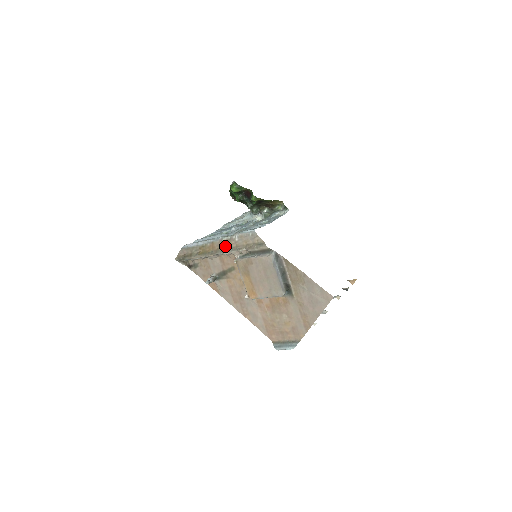
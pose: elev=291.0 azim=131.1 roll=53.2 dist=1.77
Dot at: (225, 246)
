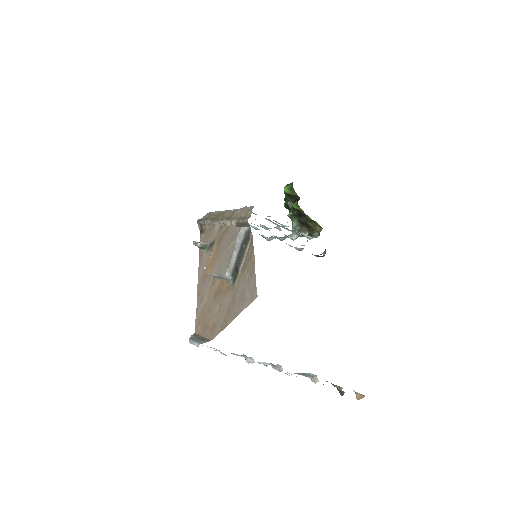
Dot at: (229, 216)
